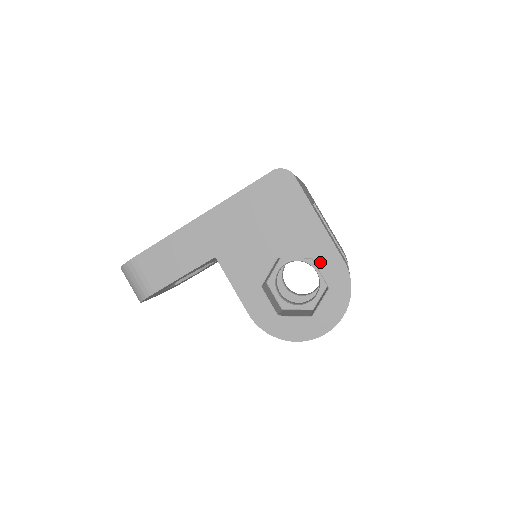
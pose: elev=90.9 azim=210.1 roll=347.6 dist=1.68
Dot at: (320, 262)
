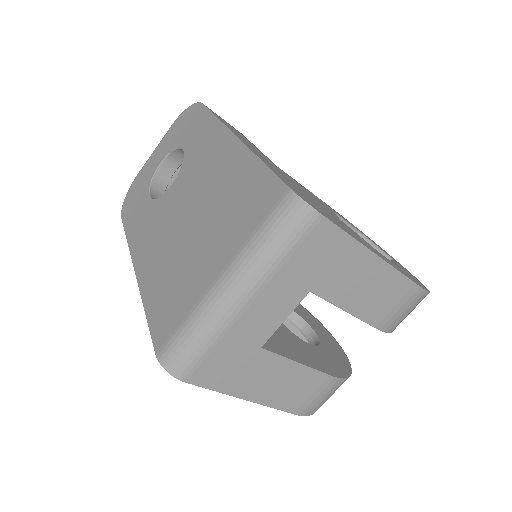
Dot at: occluded
